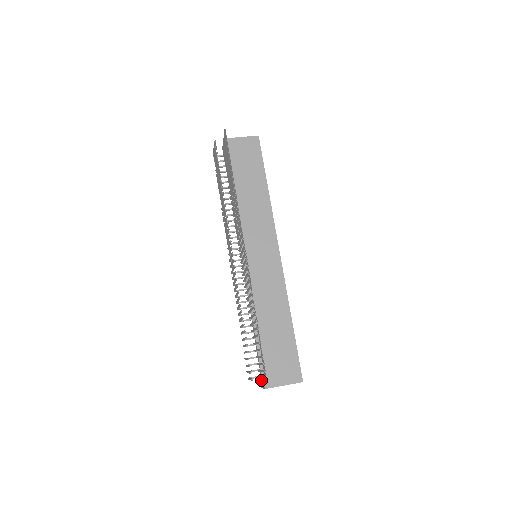
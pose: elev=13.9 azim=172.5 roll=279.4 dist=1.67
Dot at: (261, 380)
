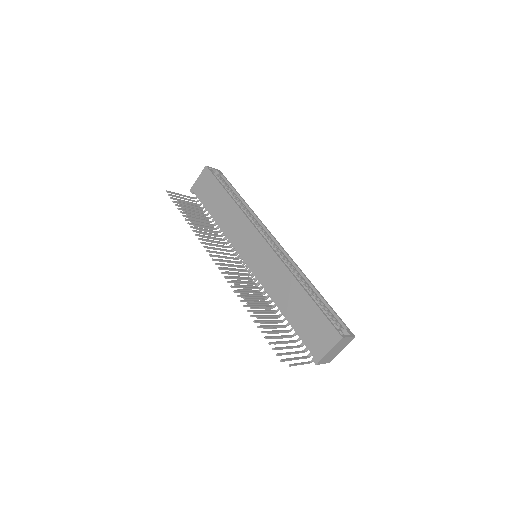
Dot at: occluded
